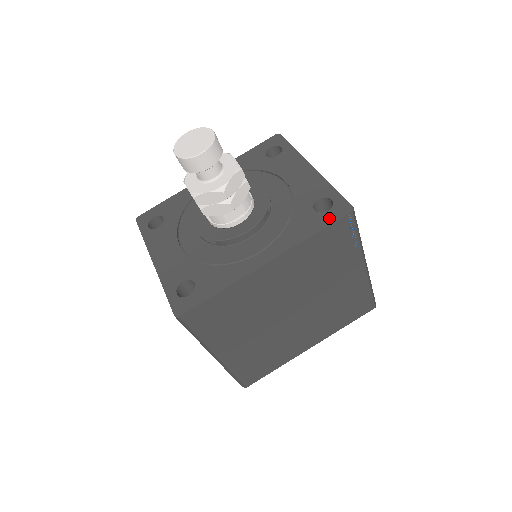
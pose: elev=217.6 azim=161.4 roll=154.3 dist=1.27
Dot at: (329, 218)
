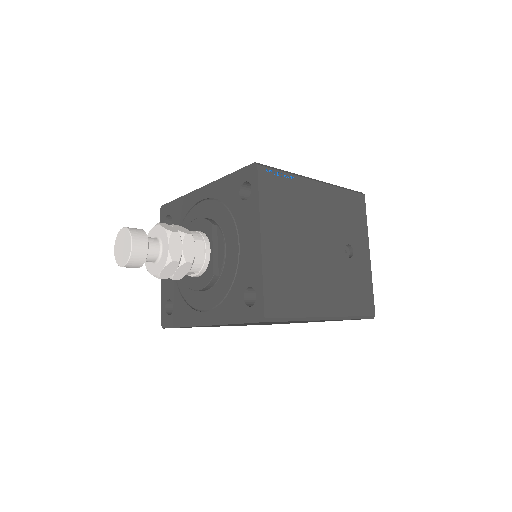
Dot at: (247, 316)
